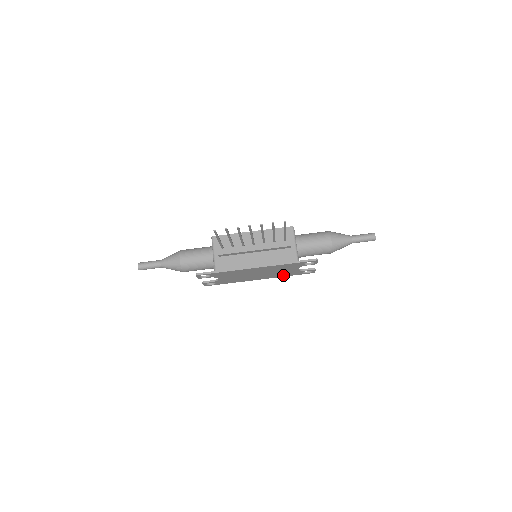
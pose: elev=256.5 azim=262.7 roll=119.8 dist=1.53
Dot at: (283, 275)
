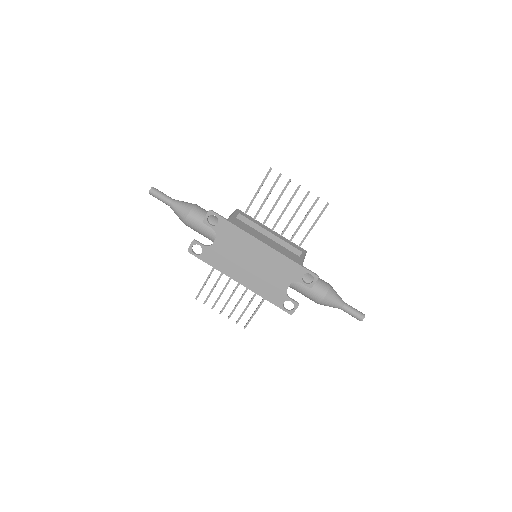
Dot at: (265, 293)
